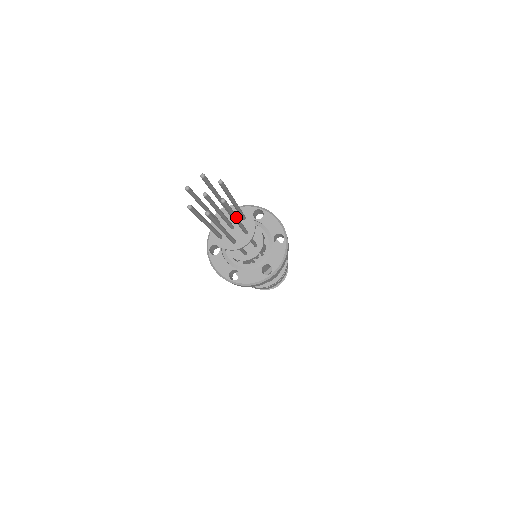
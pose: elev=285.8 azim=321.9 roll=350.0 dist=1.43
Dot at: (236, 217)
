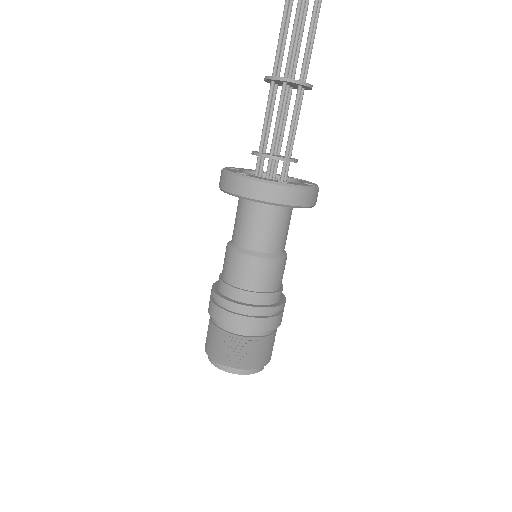
Dot at: occluded
